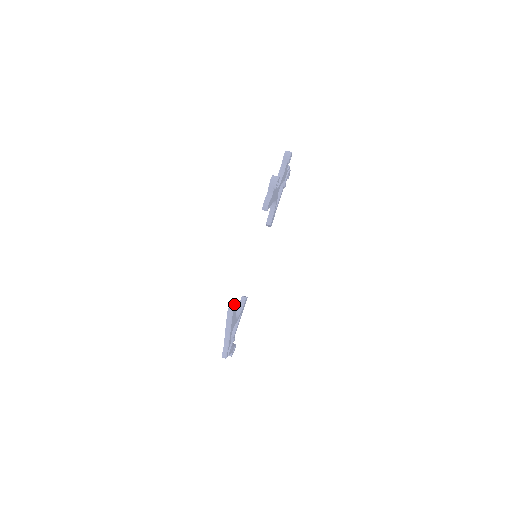
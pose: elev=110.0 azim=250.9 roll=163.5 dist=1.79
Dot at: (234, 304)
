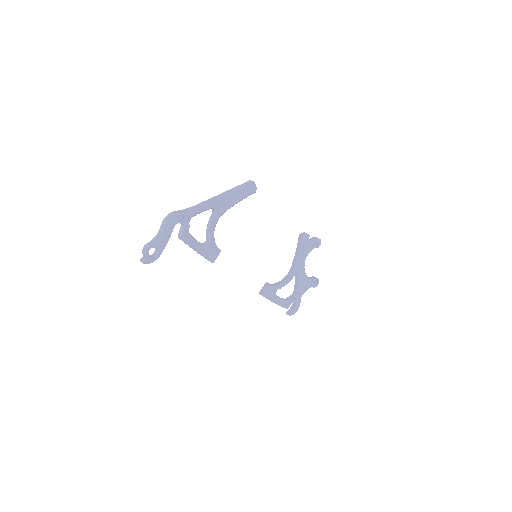
Dot at: (256, 188)
